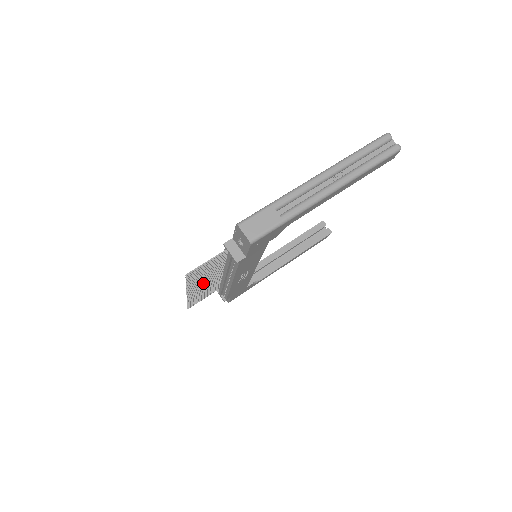
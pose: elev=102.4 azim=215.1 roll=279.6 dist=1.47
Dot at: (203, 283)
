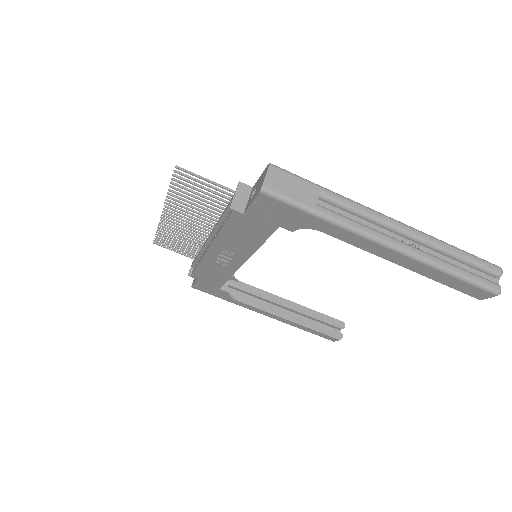
Dot at: (186, 218)
